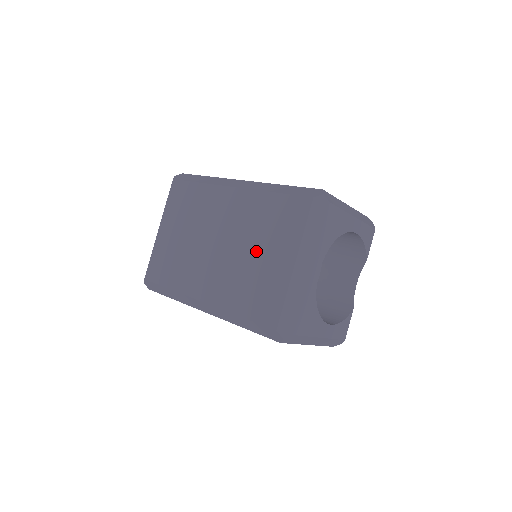
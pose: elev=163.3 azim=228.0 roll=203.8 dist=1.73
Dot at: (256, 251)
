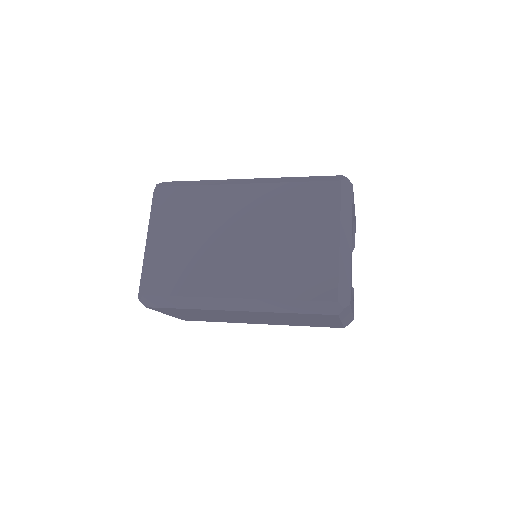
Dot at: (291, 236)
